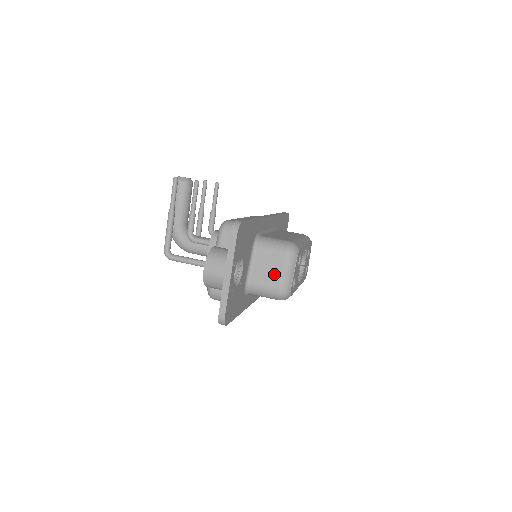
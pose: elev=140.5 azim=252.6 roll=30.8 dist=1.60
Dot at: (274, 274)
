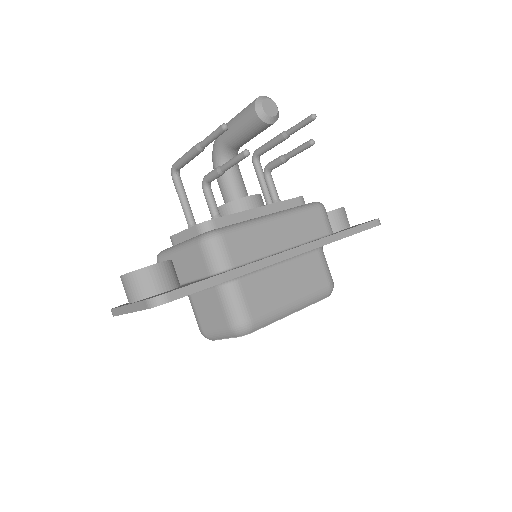
Dot at: (208, 320)
